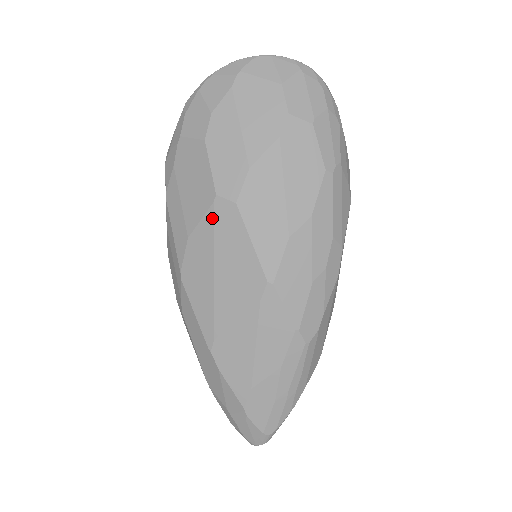
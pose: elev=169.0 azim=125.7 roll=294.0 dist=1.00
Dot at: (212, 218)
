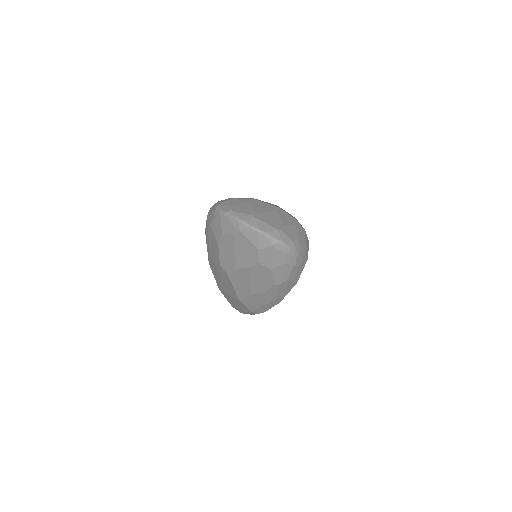
Dot at: (219, 268)
